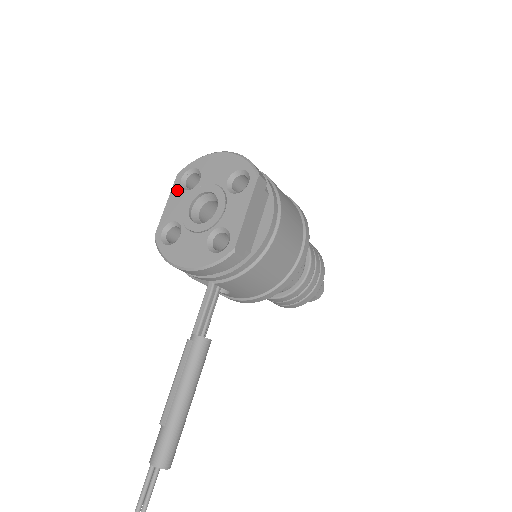
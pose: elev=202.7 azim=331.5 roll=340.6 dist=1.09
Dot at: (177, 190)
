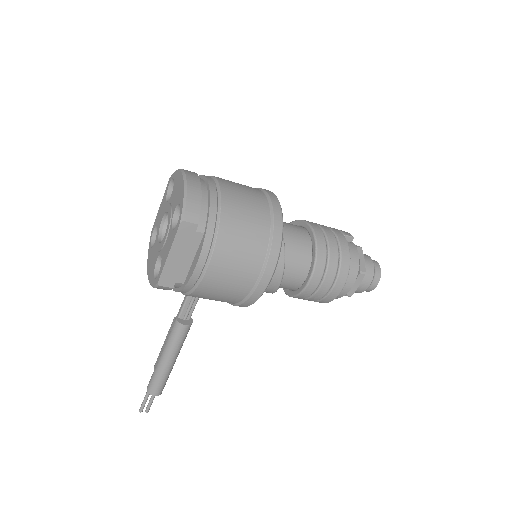
Dot at: (165, 196)
